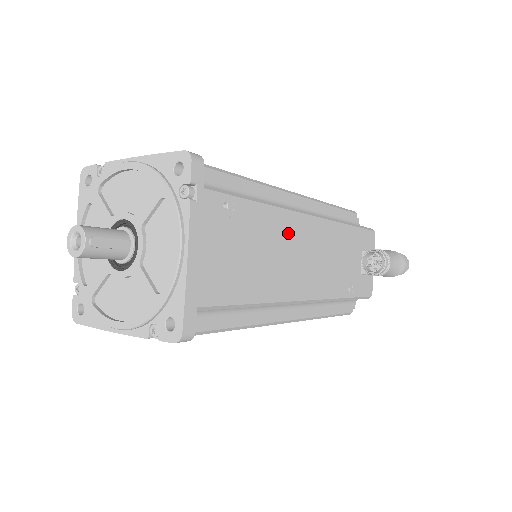
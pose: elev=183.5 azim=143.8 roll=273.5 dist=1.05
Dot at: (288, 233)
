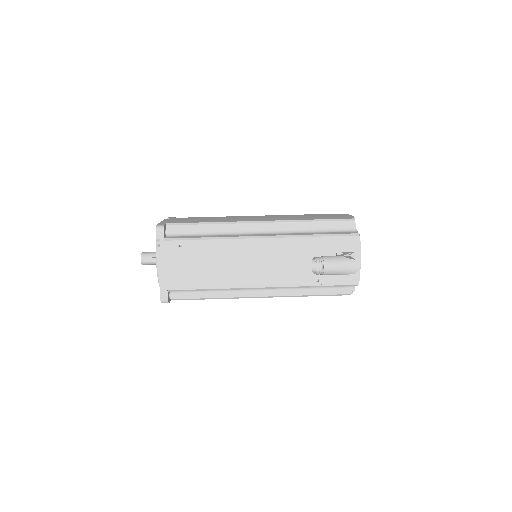
Dot at: (234, 252)
